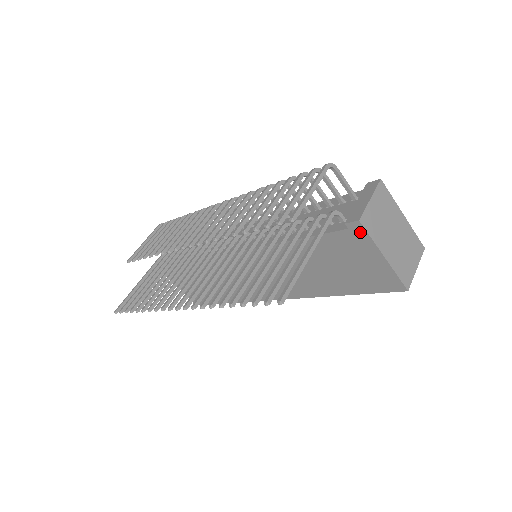
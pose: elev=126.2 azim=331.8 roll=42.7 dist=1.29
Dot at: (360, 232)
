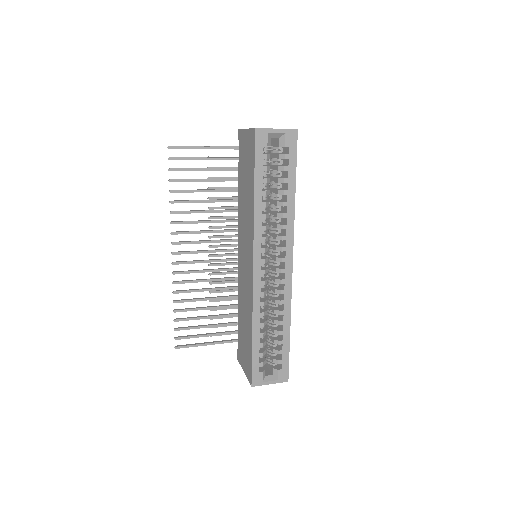
Dot at: (240, 134)
